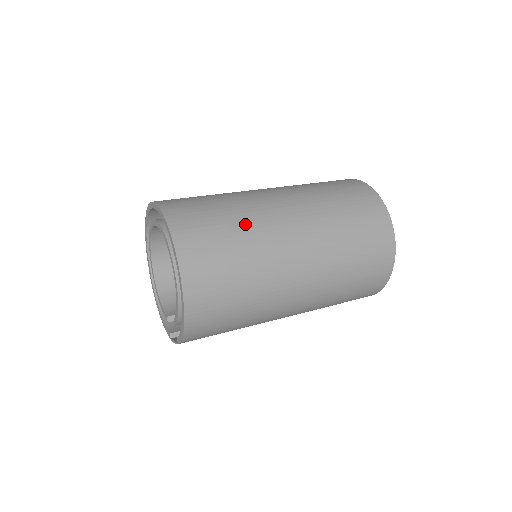
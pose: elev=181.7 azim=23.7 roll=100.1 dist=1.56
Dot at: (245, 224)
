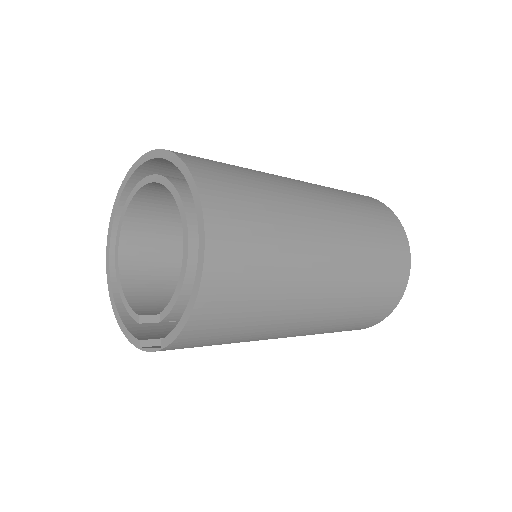
Dot at: (276, 195)
